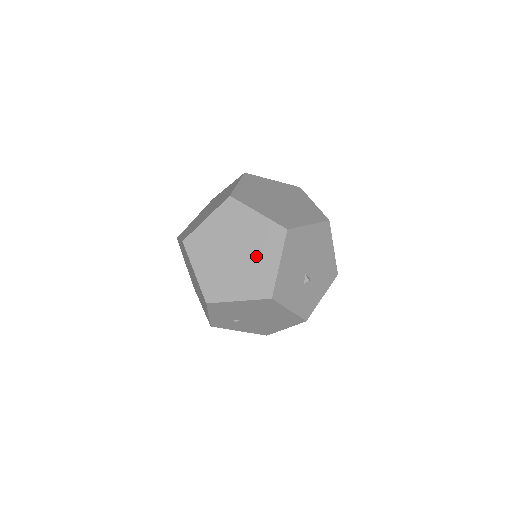
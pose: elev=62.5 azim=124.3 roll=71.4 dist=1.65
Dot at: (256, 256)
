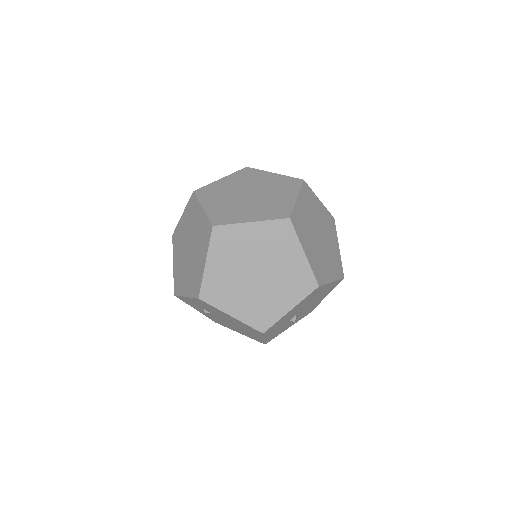
Dot at: (275, 289)
